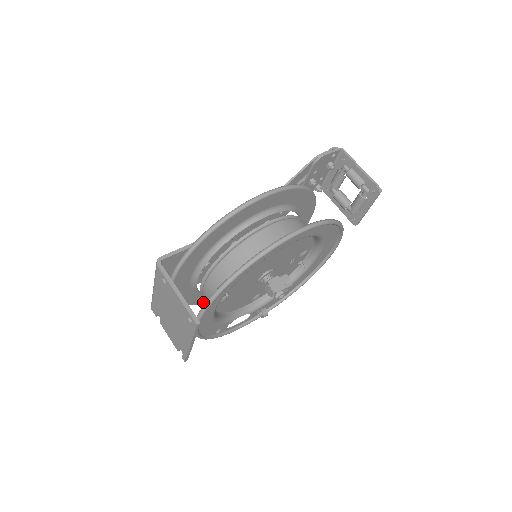
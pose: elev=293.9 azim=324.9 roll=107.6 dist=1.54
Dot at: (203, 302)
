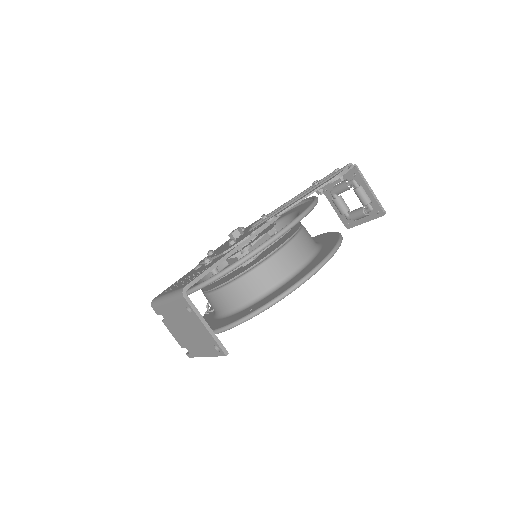
Dot at: occluded
